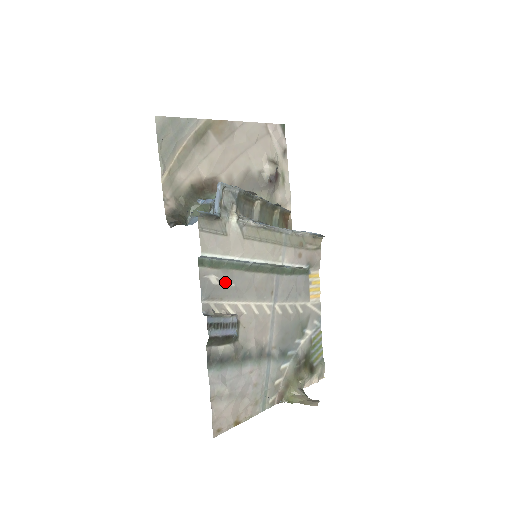
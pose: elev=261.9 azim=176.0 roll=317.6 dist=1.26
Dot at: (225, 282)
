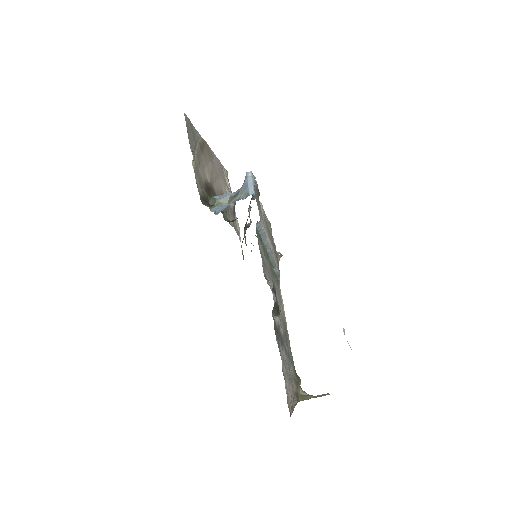
Dot at: (264, 259)
